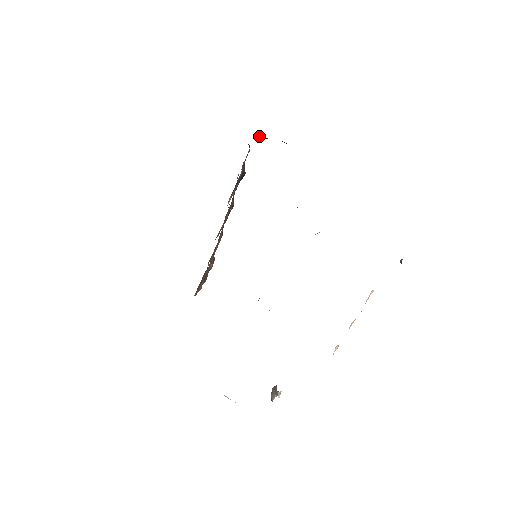
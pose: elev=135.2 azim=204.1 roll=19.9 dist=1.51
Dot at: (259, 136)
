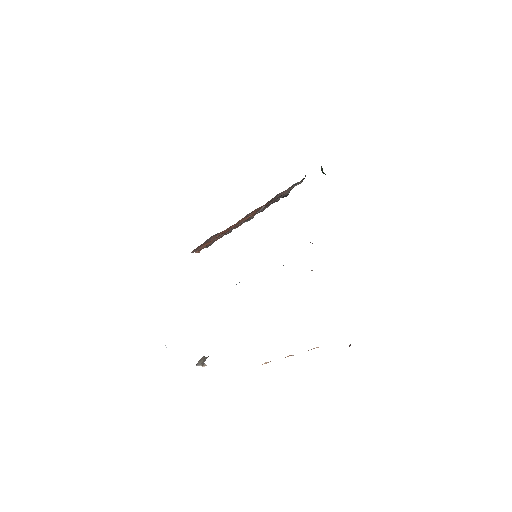
Dot at: (321, 167)
